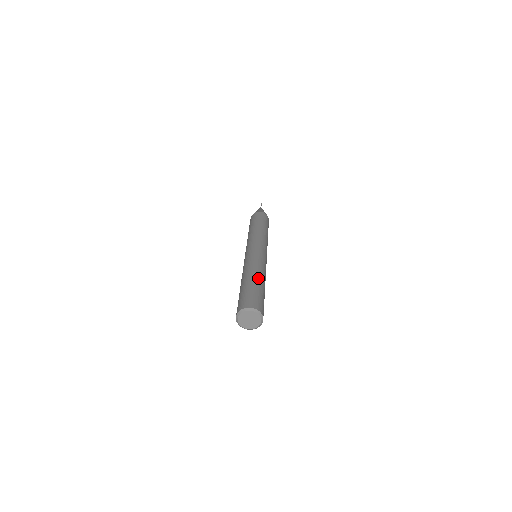
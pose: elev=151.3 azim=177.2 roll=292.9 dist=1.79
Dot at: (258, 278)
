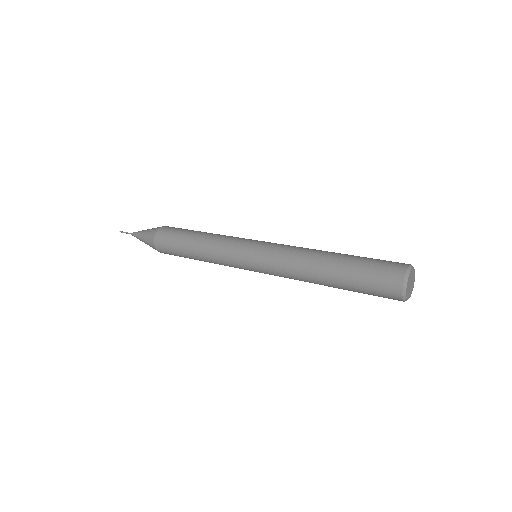
Dot at: (333, 255)
